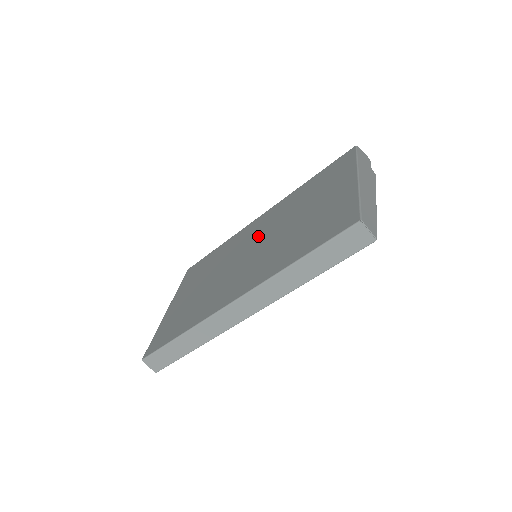
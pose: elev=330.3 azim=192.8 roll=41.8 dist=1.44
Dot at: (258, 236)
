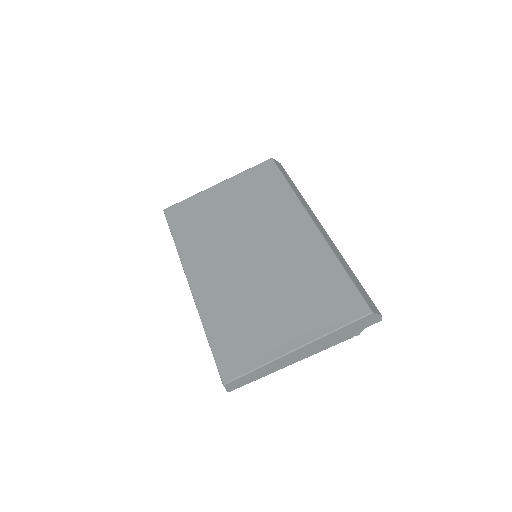
Dot at: (272, 248)
